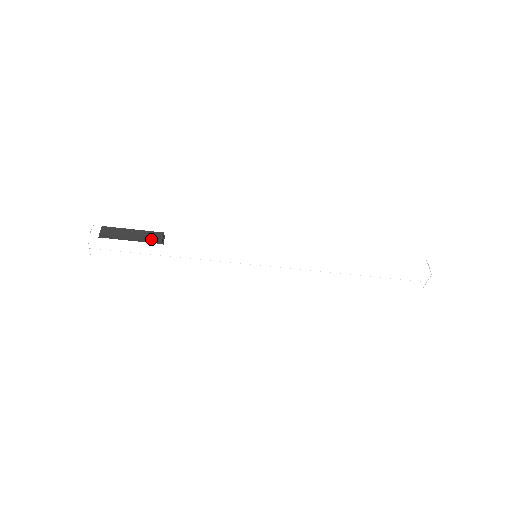
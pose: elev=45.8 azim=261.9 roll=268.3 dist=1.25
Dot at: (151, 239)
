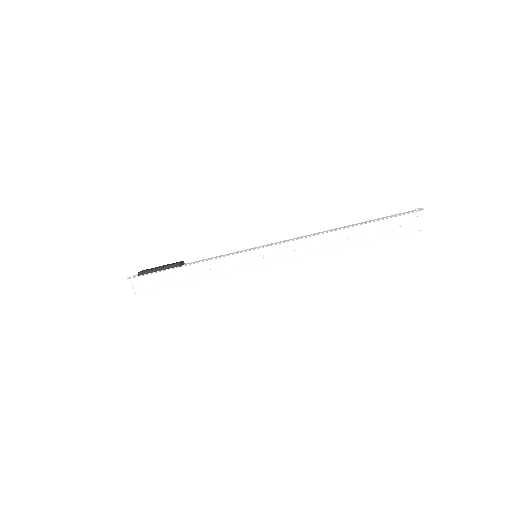
Dot at: (172, 264)
